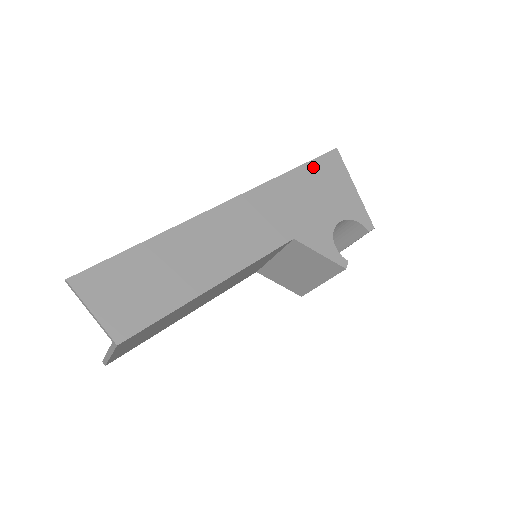
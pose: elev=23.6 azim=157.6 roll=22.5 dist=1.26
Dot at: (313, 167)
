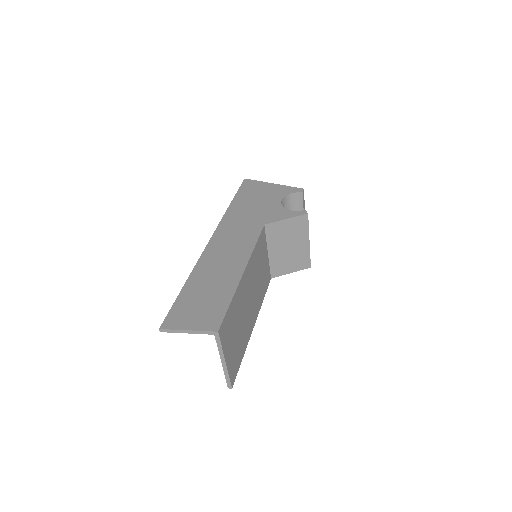
Dot at: (241, 194)
